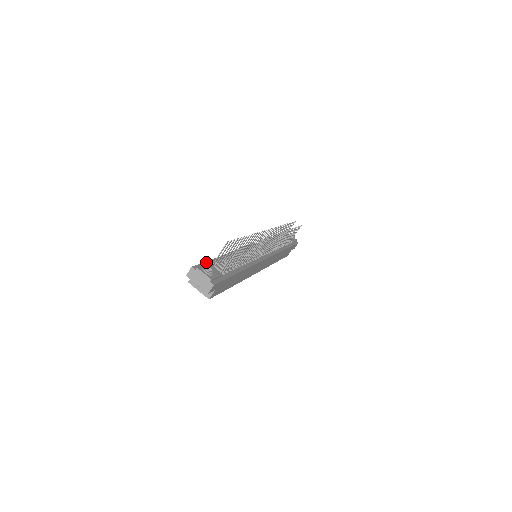
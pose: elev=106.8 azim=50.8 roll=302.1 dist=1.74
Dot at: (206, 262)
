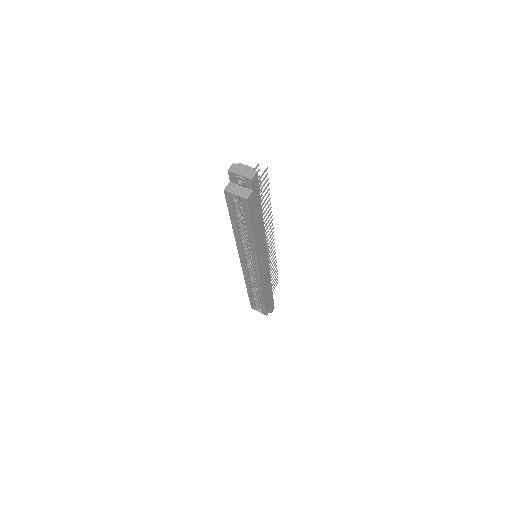
Dot at: occluded
